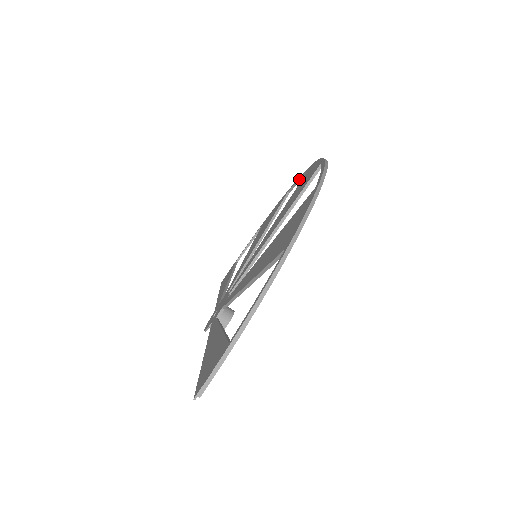
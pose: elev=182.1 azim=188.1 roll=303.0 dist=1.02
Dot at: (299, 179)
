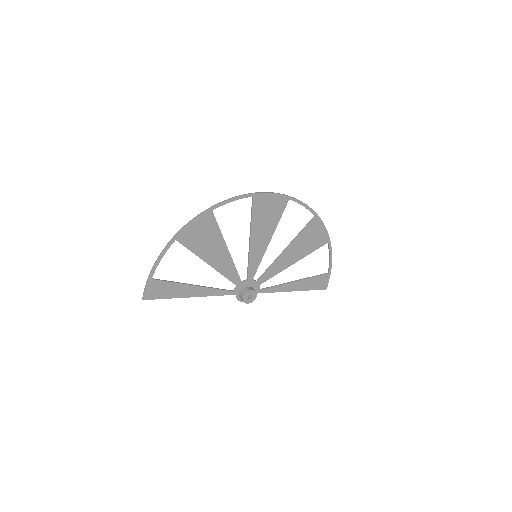
Dot at: occluded
